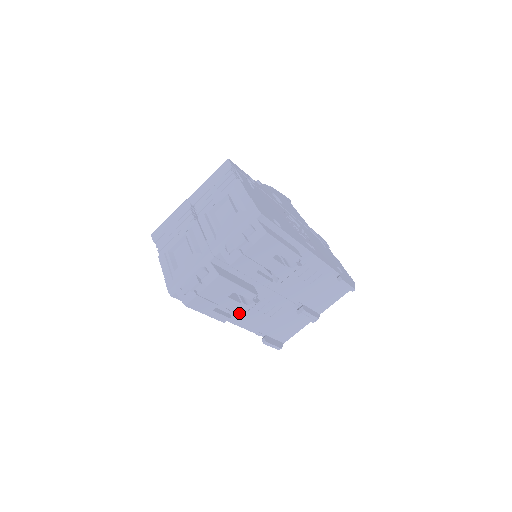
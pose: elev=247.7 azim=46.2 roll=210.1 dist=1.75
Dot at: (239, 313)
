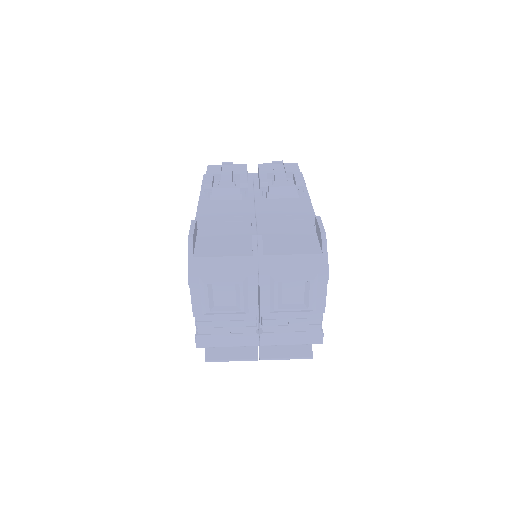
Dot at: (221, 186)
